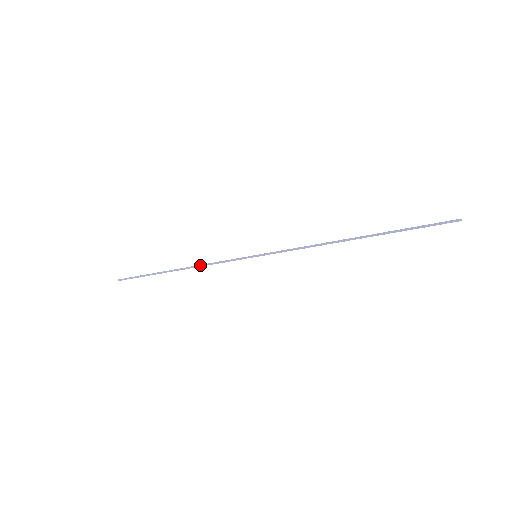
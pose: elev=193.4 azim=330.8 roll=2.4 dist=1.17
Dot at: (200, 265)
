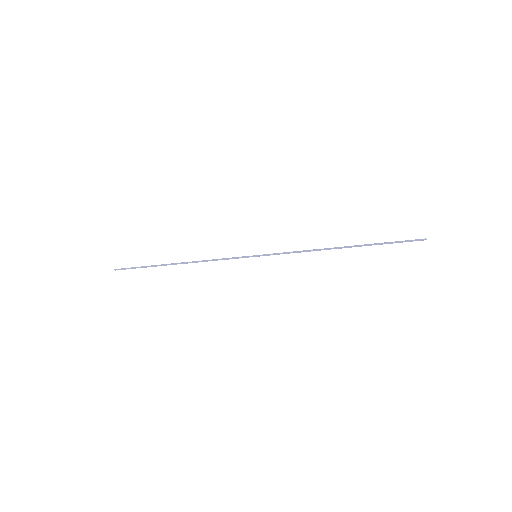
Dot at: (202, 261)
